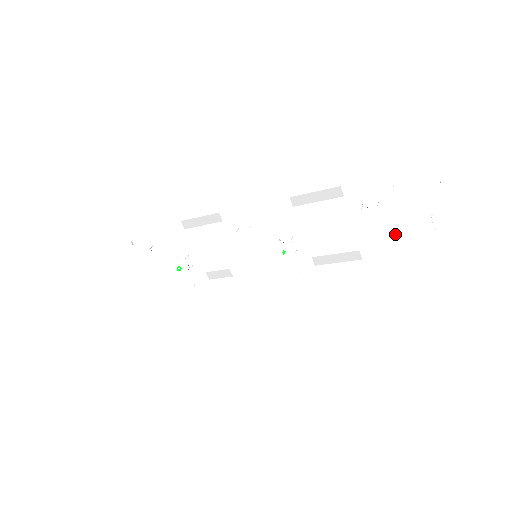
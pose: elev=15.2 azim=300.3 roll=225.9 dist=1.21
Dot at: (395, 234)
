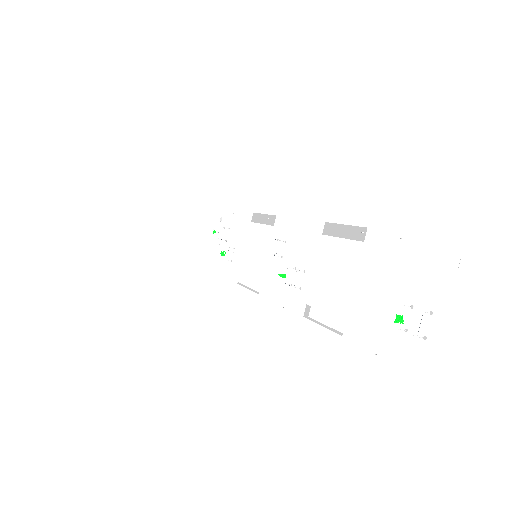
Dot at: (351, 281)
